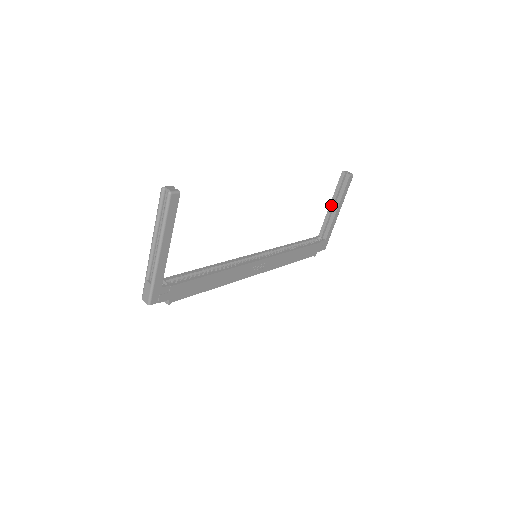
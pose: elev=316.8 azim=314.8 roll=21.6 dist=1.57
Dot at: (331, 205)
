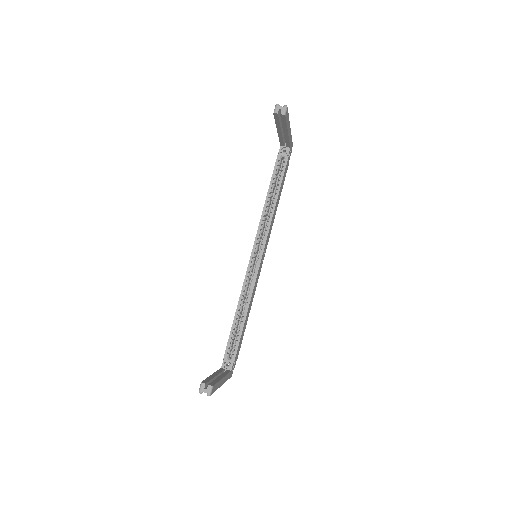
Dot at: (279, 131)
